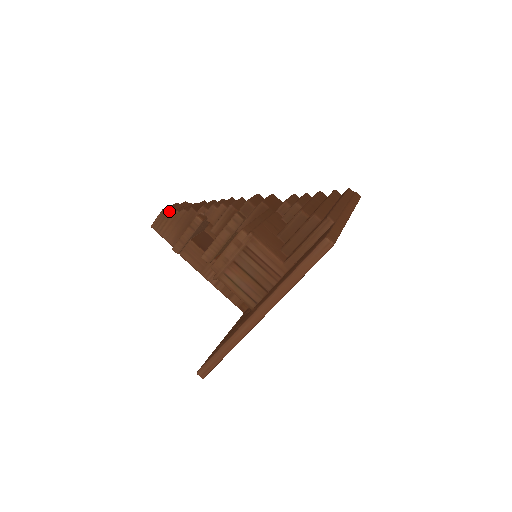
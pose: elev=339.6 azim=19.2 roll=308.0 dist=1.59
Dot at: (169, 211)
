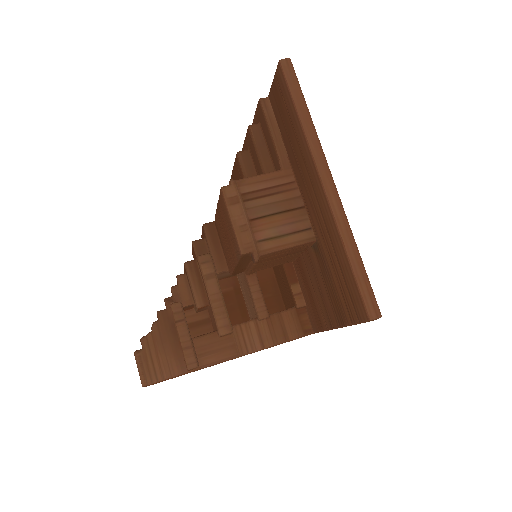
Dot at: (142, 344)
